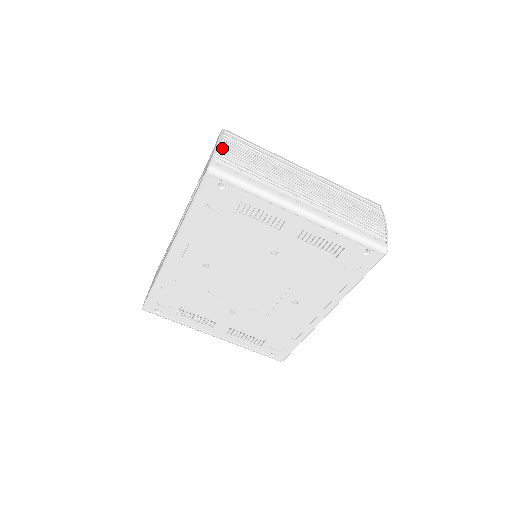
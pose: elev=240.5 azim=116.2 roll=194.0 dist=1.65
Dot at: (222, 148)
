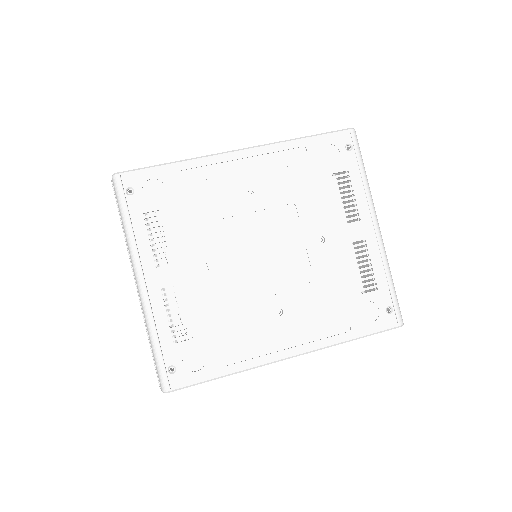
Dot at: occluded
